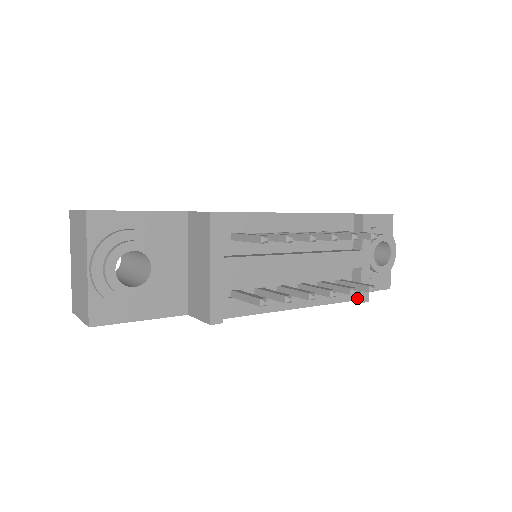
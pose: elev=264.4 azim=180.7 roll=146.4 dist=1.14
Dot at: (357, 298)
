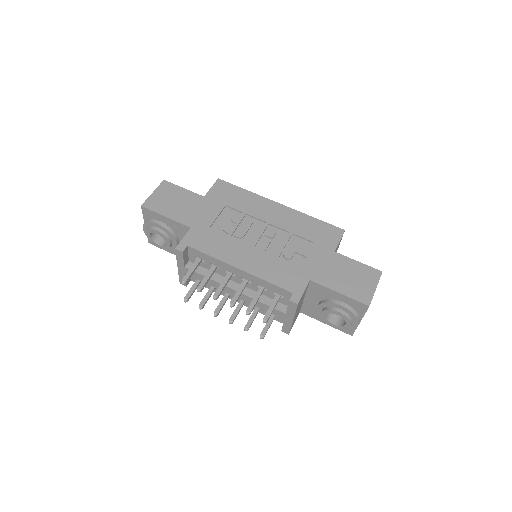
Dot at: occluded
